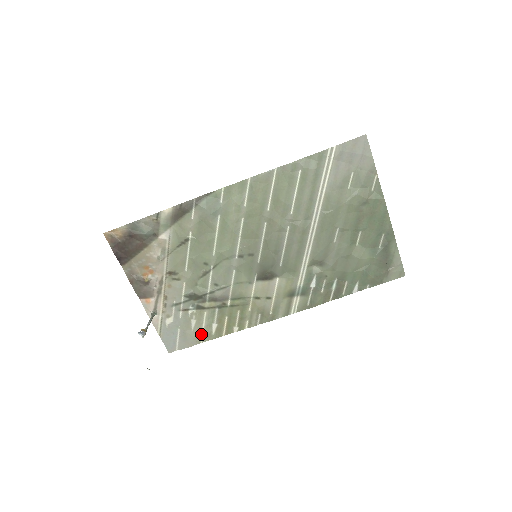
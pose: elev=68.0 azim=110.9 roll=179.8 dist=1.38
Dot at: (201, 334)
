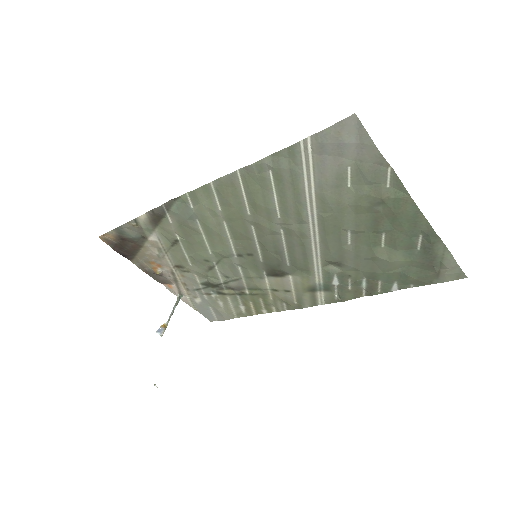
Dot at: (233, 312)
